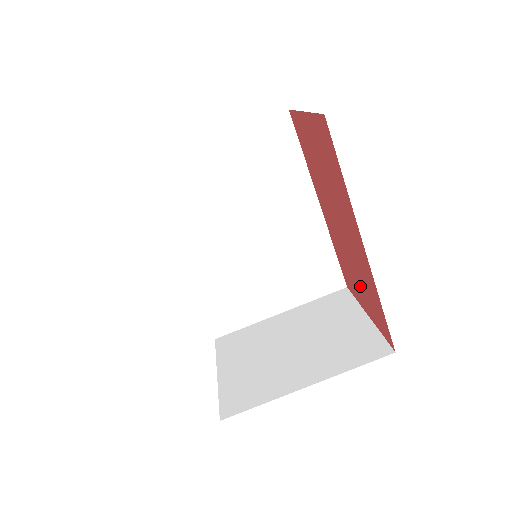
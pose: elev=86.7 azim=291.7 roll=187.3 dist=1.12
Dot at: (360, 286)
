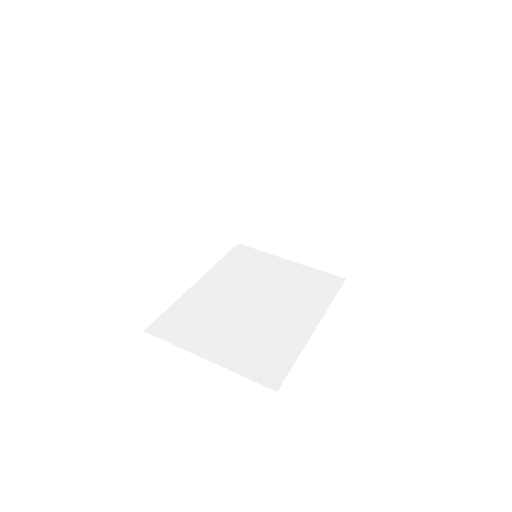
Dot at: occluded
